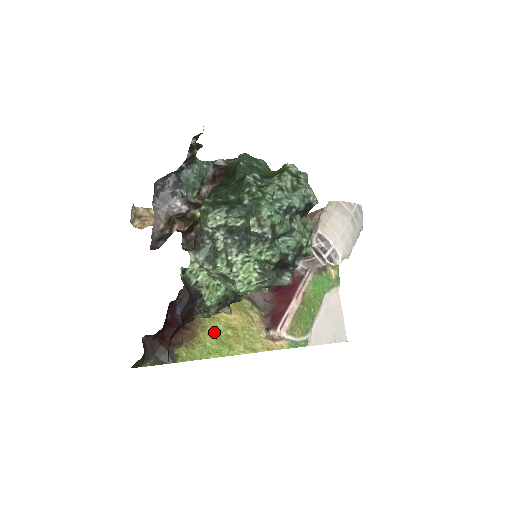
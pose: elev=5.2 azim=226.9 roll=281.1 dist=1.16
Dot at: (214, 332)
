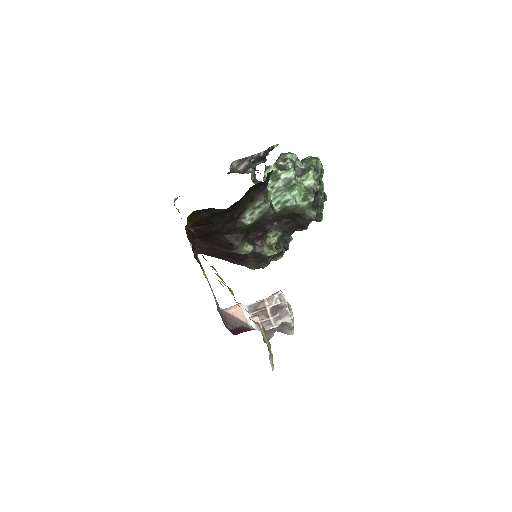
Dot at: occluded
